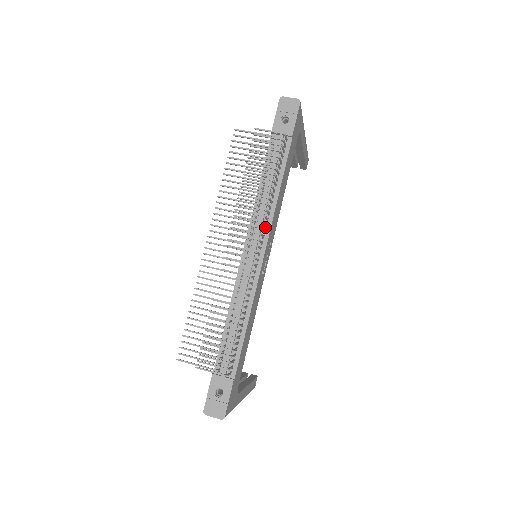
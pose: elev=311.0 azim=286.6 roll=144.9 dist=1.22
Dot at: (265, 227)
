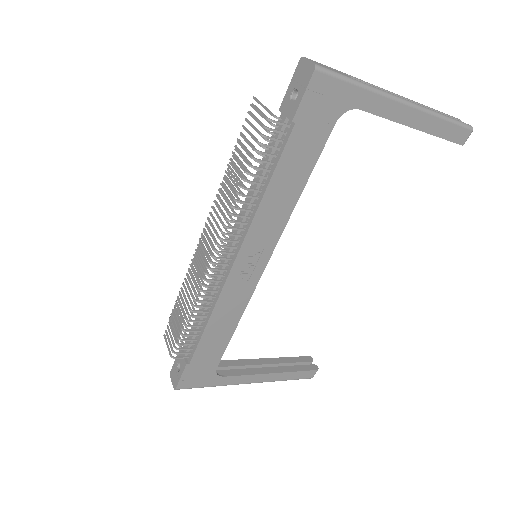
Dot at: (243, 231)
